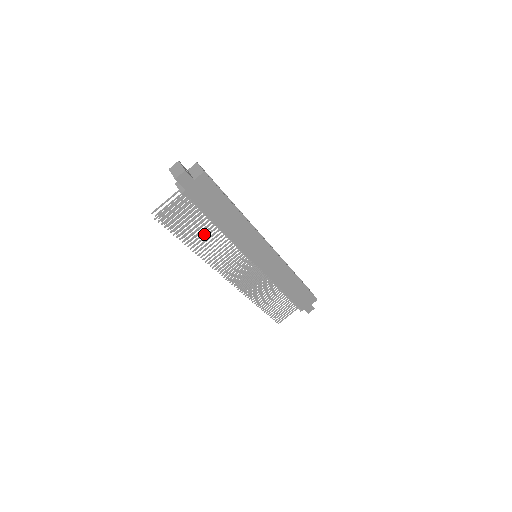
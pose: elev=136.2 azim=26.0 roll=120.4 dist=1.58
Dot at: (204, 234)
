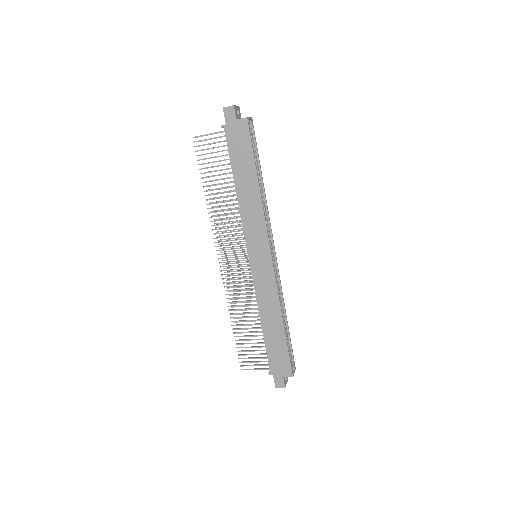
Dot at: occluded
